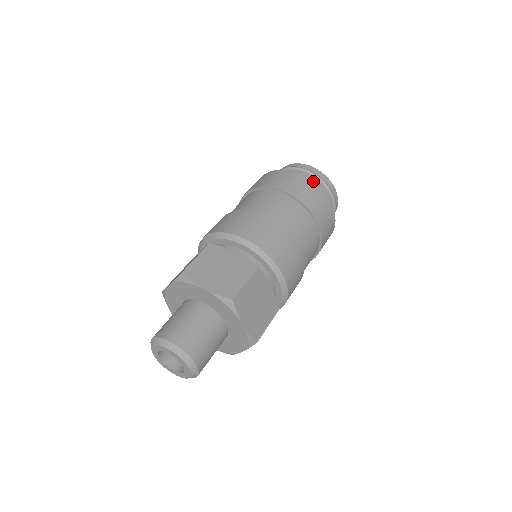
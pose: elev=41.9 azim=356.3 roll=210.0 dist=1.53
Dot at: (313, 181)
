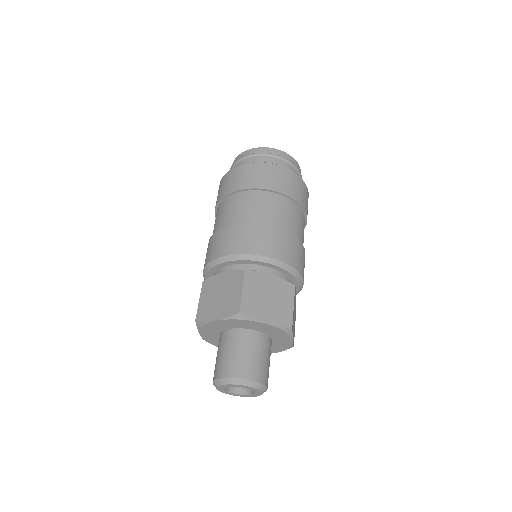
Dot at: occluded
